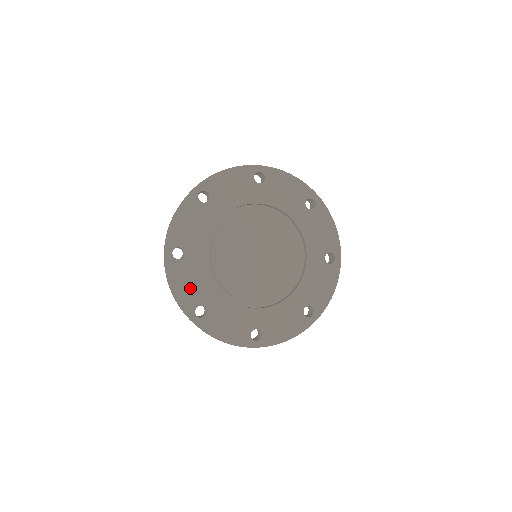
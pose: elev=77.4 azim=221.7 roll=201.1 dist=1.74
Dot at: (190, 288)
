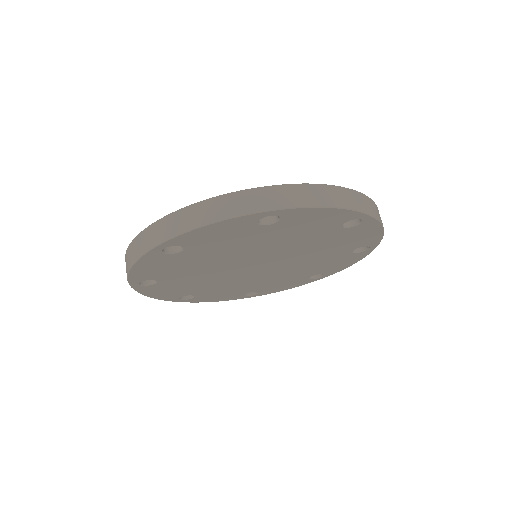
Dot at: occluded
